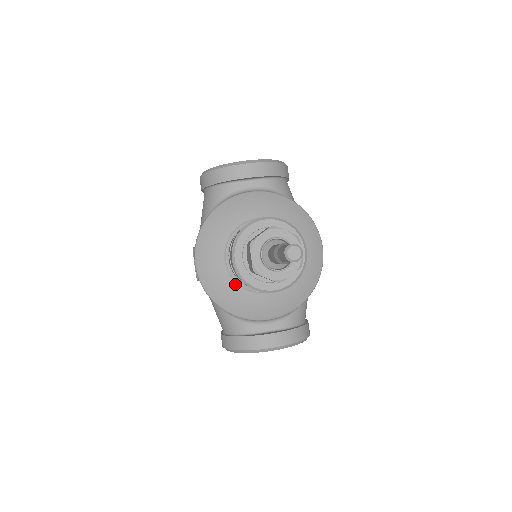
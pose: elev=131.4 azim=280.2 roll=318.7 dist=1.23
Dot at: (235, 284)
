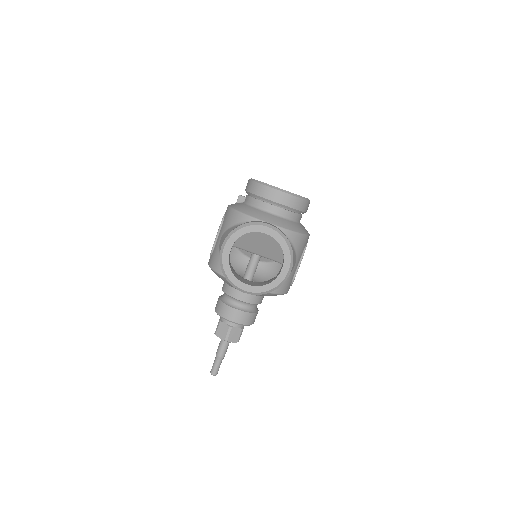
Dot at: occluded
